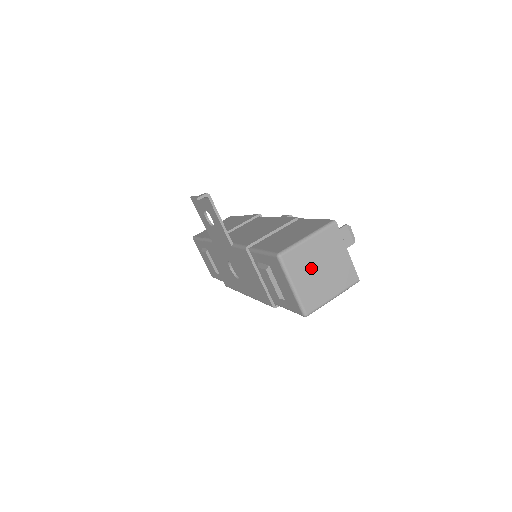
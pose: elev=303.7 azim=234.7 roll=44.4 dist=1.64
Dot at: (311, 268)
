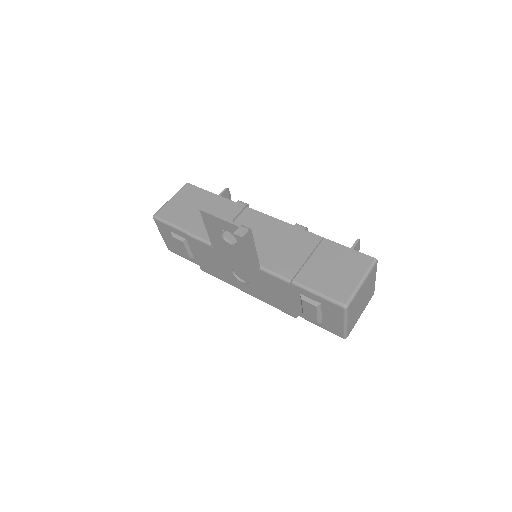
Dot at: (358, 304)
